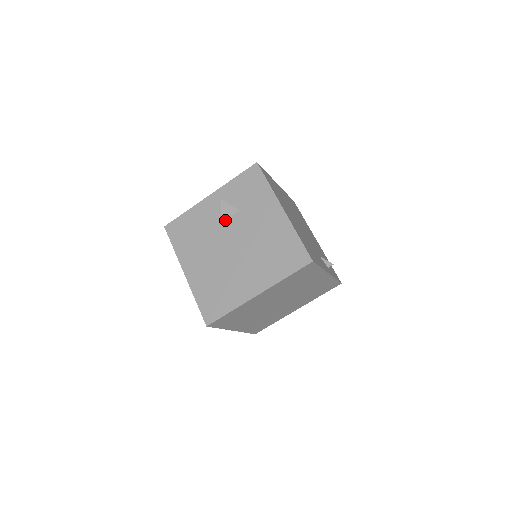
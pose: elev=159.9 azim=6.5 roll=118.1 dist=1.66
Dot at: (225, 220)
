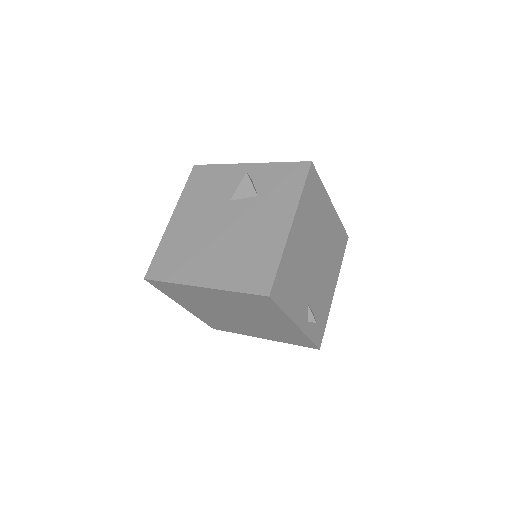
Dot at: (239, 196)
